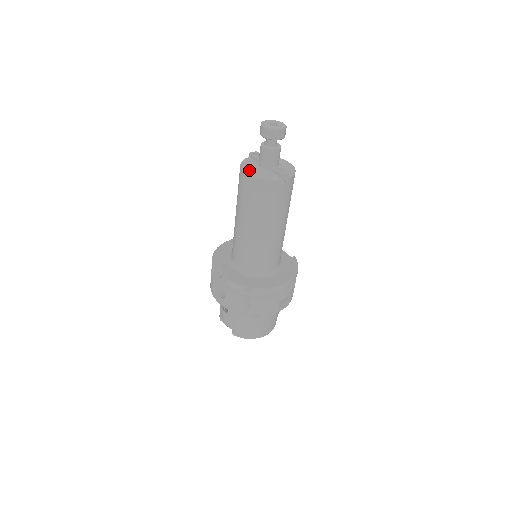
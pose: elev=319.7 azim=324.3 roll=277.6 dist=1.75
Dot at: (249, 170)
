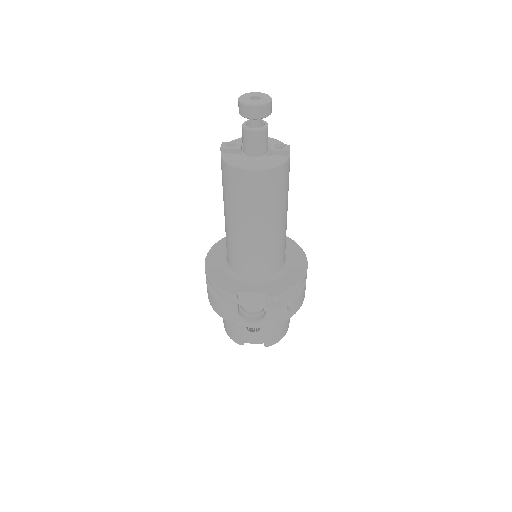
Dot at: (253, 166)
